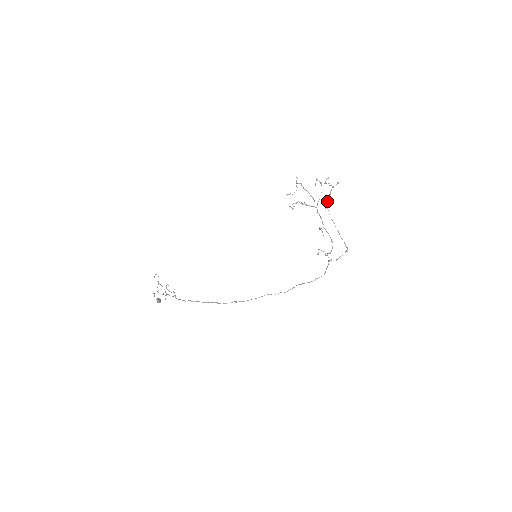
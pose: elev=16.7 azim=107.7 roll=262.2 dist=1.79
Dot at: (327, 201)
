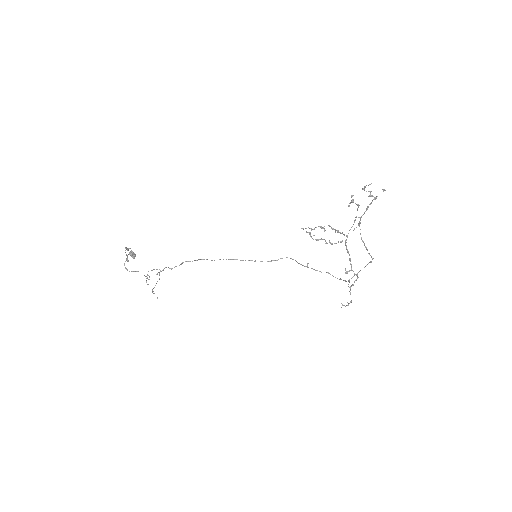
Dot at: occluded
